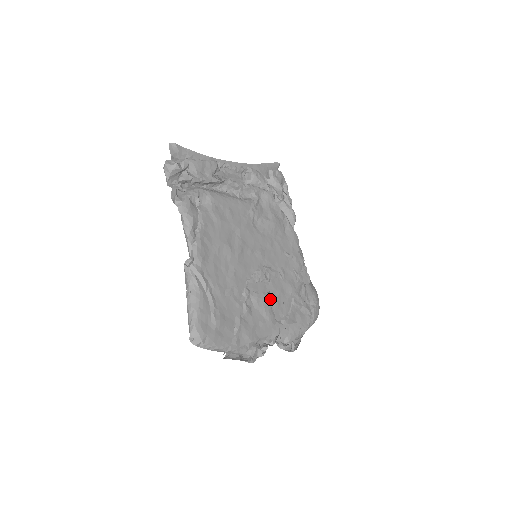
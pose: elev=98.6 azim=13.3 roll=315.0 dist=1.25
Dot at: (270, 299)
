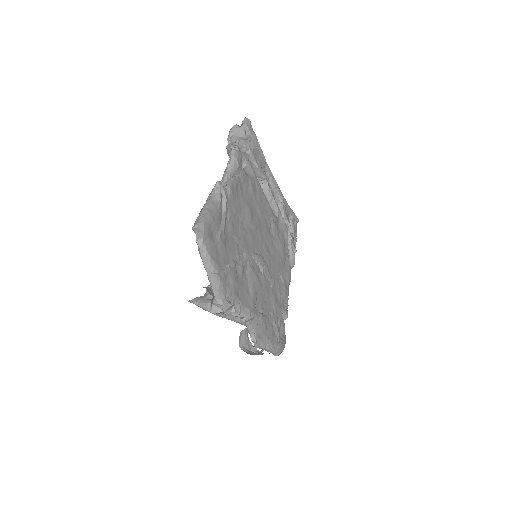
Dot at: (258, 286)
